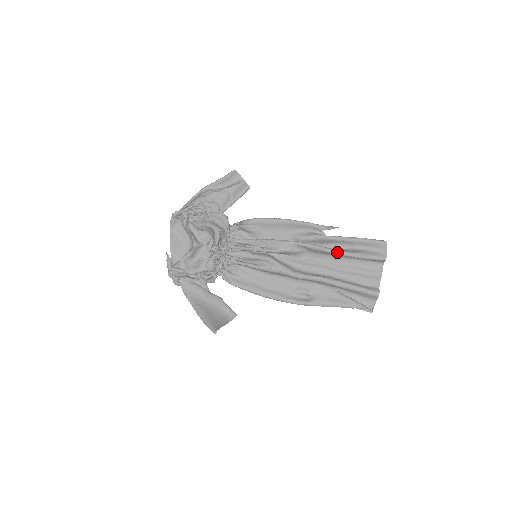
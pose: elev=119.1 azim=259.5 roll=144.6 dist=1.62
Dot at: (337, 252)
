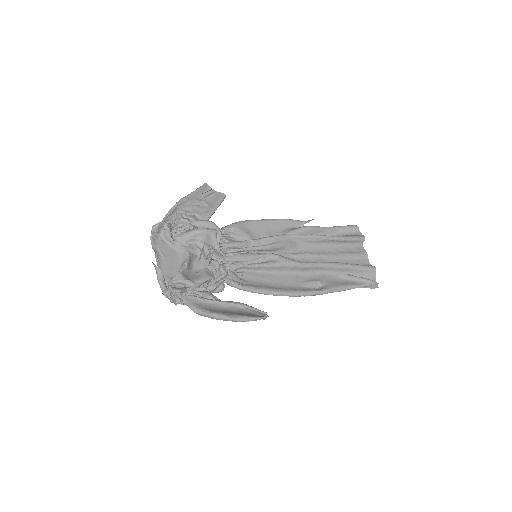
Dot at: (327, 236)
